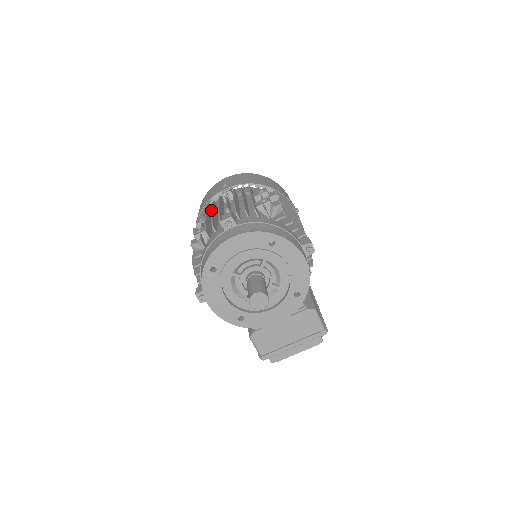
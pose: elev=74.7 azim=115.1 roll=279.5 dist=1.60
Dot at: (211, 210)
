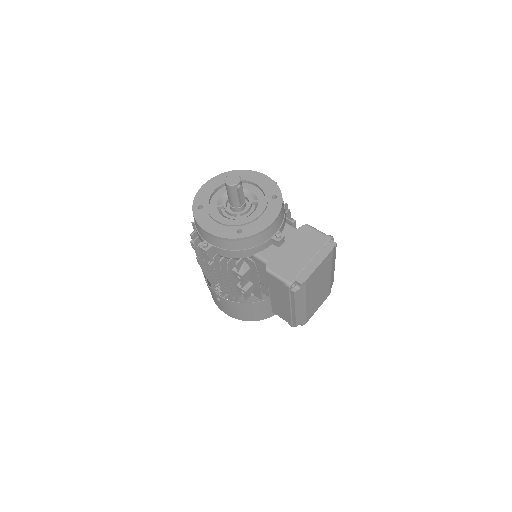
Dot at: occluded
